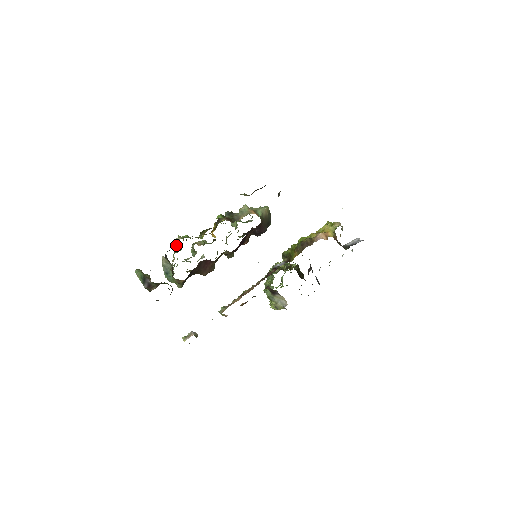
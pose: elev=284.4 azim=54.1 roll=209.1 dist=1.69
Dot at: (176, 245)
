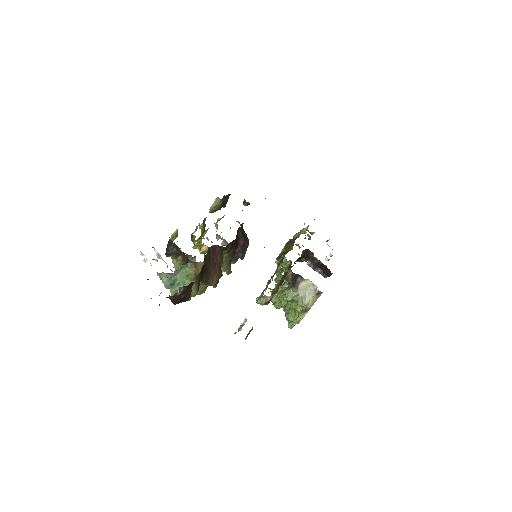
Dot at: (174, 237)
